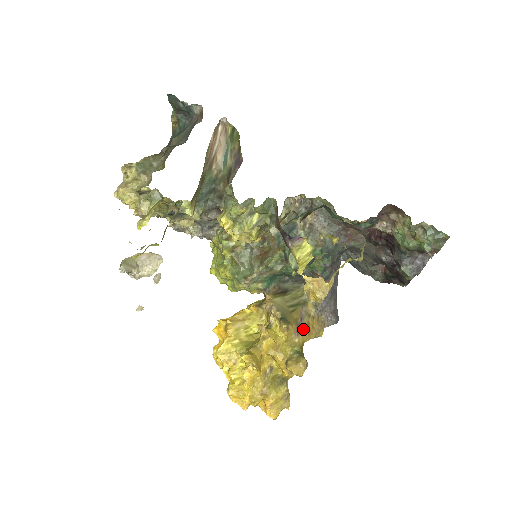
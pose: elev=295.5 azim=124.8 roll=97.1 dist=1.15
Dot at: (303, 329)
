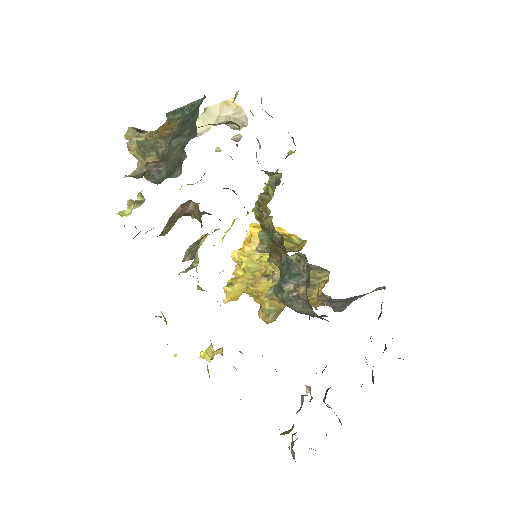
Dot at: occluded
